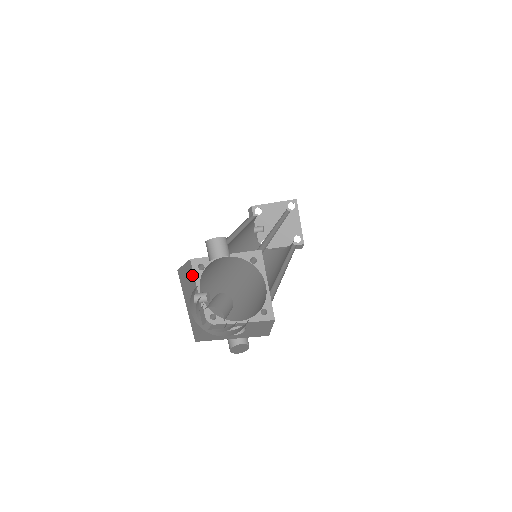
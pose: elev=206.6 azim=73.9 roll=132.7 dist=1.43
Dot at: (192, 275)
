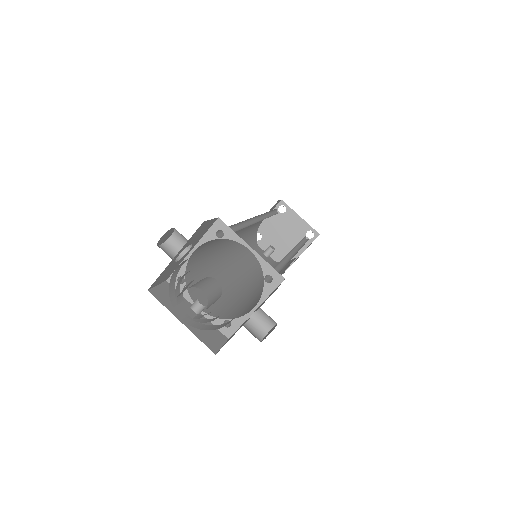
Dot at: occluded
